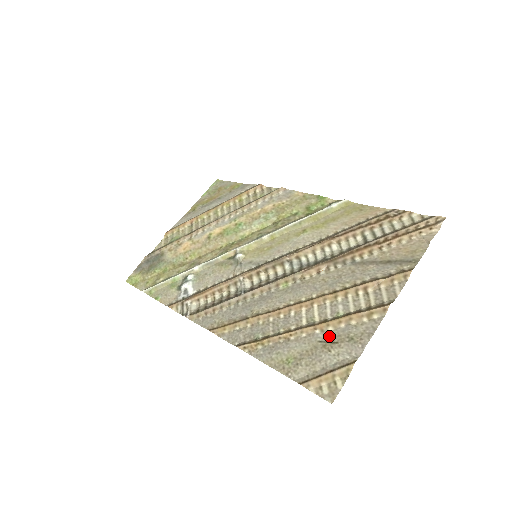
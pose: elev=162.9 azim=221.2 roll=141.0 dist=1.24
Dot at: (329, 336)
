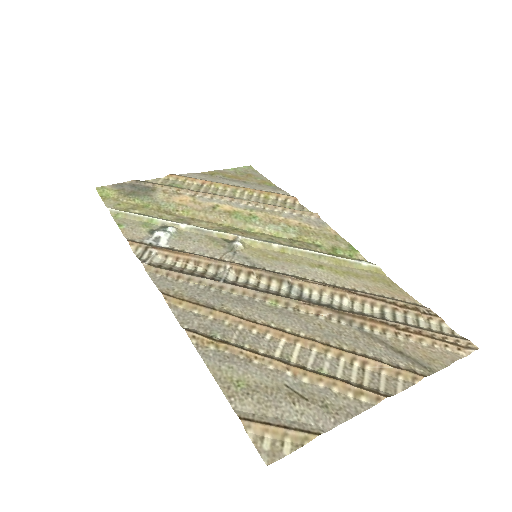
Dot at: (300, 387)
